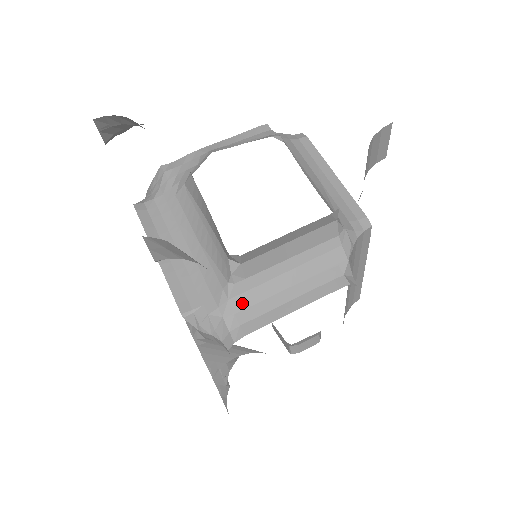
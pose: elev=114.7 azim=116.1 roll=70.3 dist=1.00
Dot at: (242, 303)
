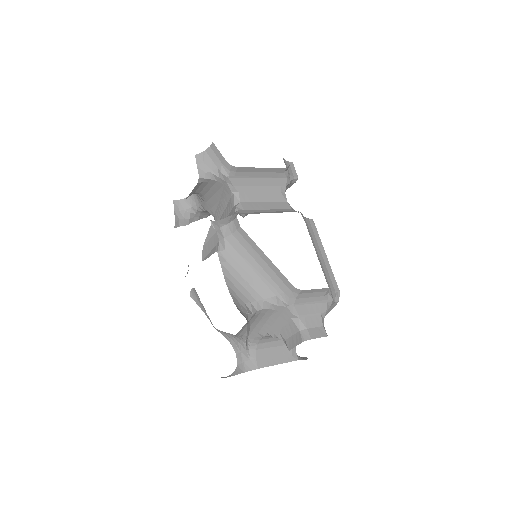
Dot at: occluded
